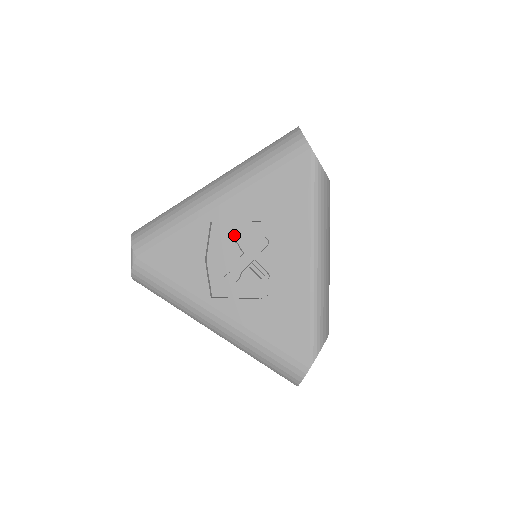
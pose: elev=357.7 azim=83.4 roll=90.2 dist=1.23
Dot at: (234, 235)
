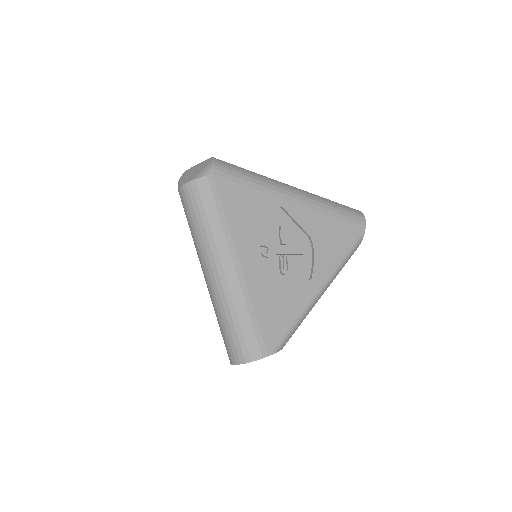
Dot at: (287, 228)
